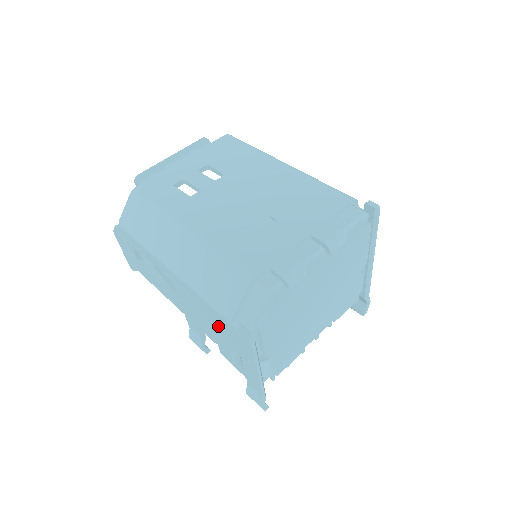
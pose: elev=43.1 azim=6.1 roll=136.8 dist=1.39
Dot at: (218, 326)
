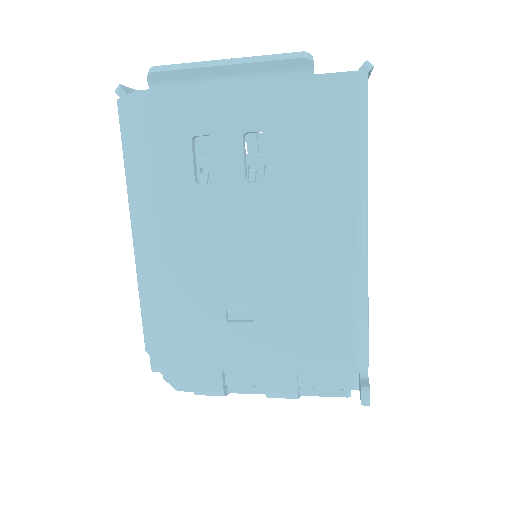
Dot at: occluded
